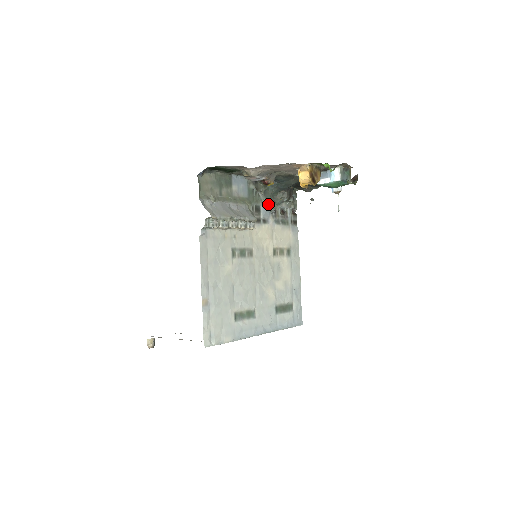
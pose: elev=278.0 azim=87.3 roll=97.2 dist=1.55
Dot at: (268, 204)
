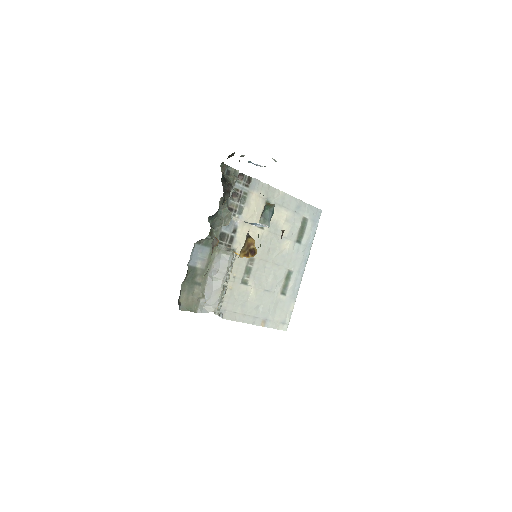
Dot at: (224, 225)
